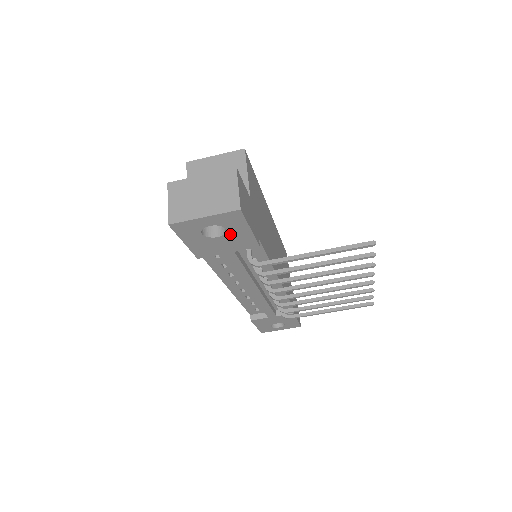
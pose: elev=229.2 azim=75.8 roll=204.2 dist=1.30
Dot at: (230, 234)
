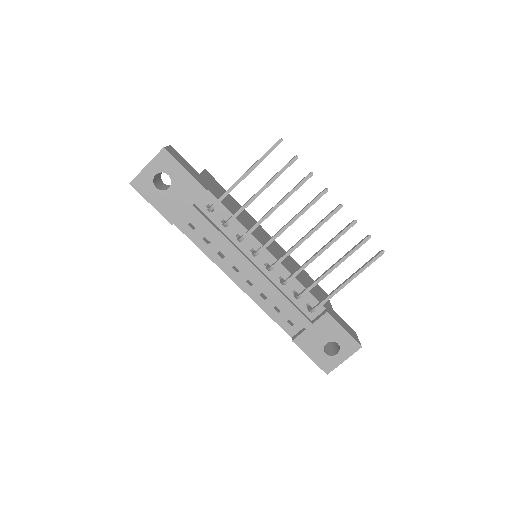
Dot at: (175, 181)
